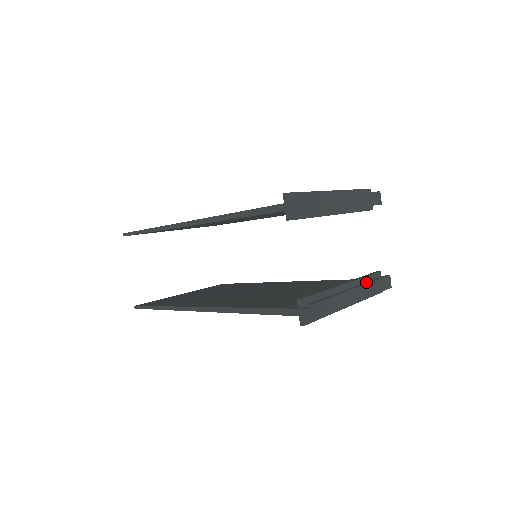
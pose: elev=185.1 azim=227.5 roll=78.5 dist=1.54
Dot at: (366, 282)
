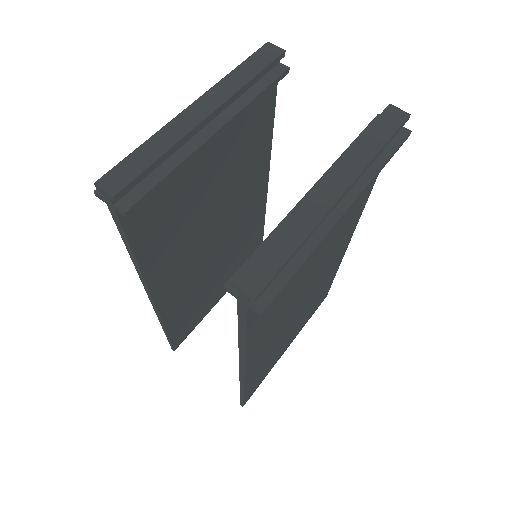
Dot at: (346, 154)
